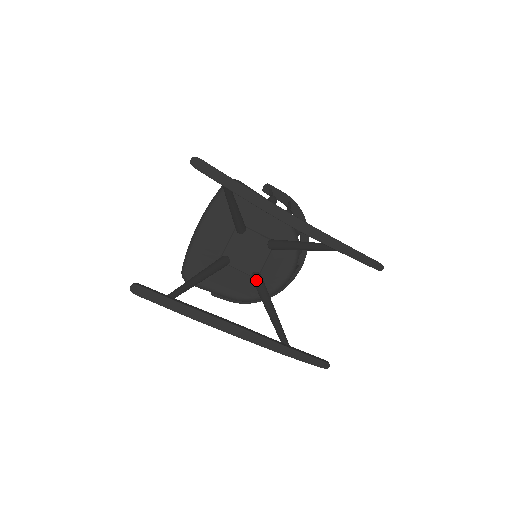
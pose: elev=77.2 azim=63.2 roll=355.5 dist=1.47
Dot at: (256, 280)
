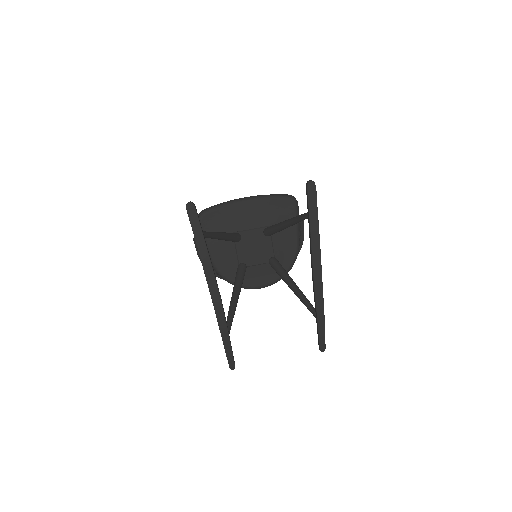
Dot at: (242, 270)
